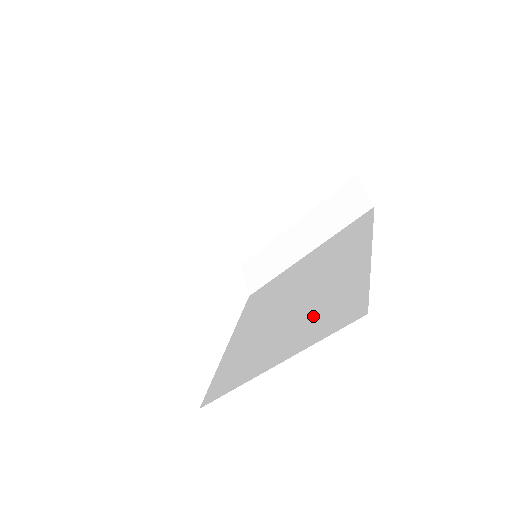
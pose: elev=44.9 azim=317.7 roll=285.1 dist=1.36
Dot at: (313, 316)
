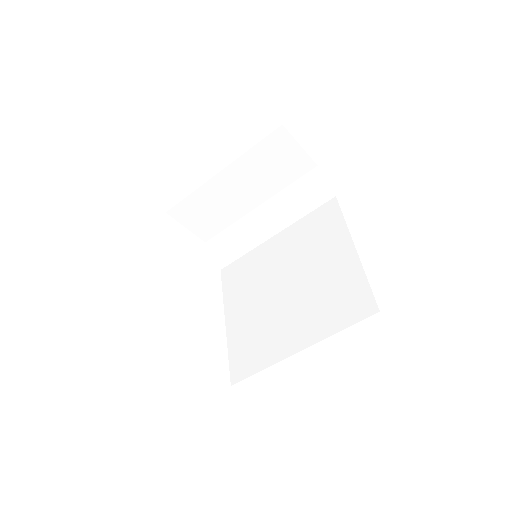
Dot at: (321, 306)
